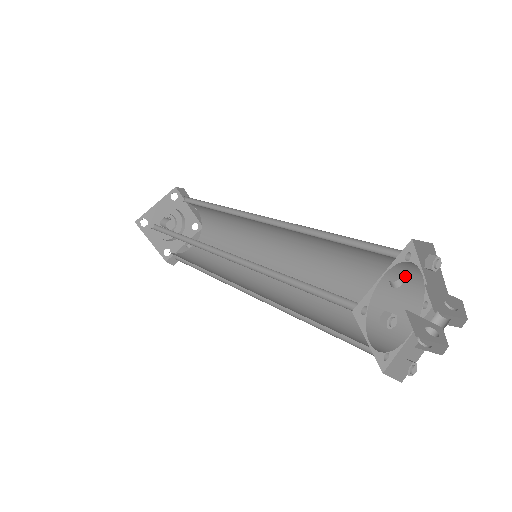
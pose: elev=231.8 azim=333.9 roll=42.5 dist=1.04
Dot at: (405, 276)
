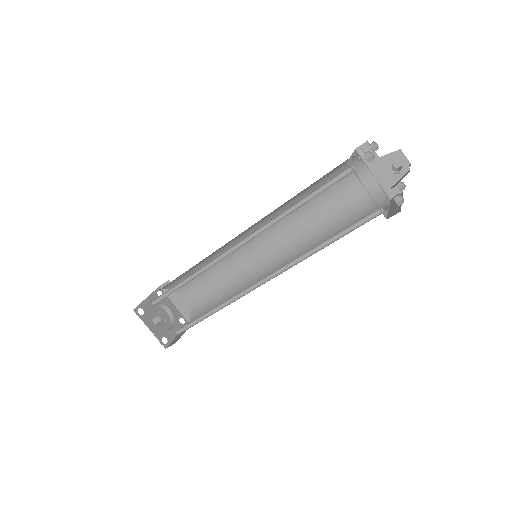
Dot at: (364, 188)
